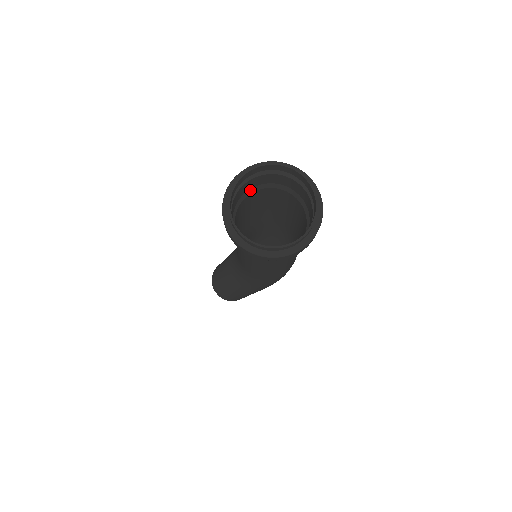
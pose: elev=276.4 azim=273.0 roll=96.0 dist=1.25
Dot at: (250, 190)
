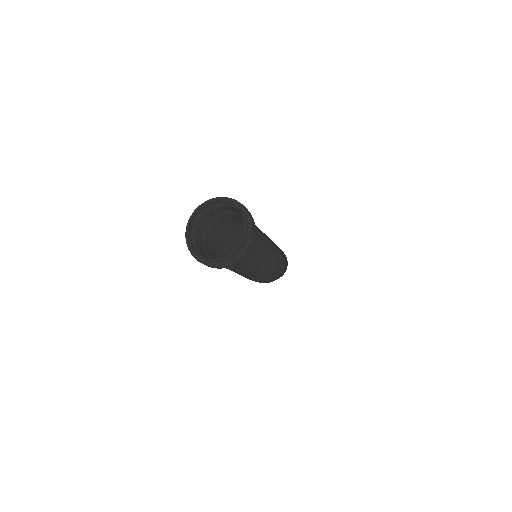
Dot at: (231, 211)
